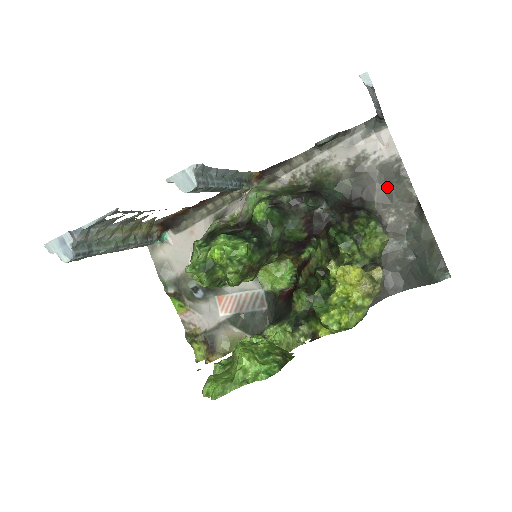
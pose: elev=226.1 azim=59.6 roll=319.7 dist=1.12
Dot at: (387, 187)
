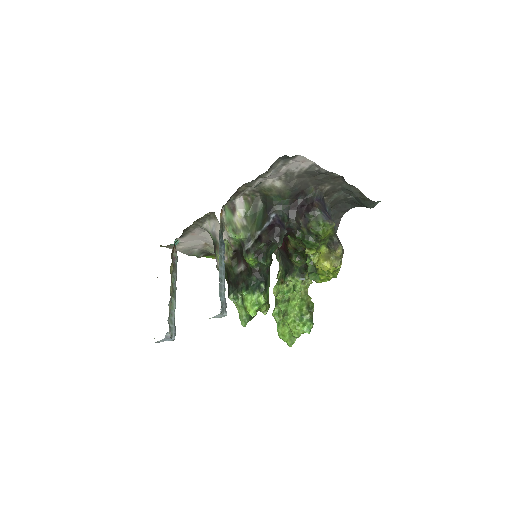
Dot at: (316, 177)
